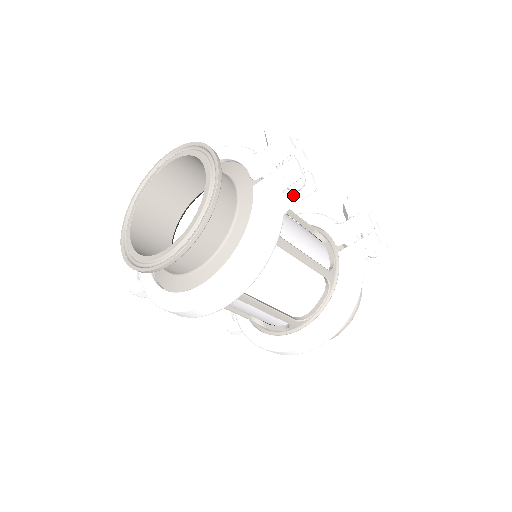
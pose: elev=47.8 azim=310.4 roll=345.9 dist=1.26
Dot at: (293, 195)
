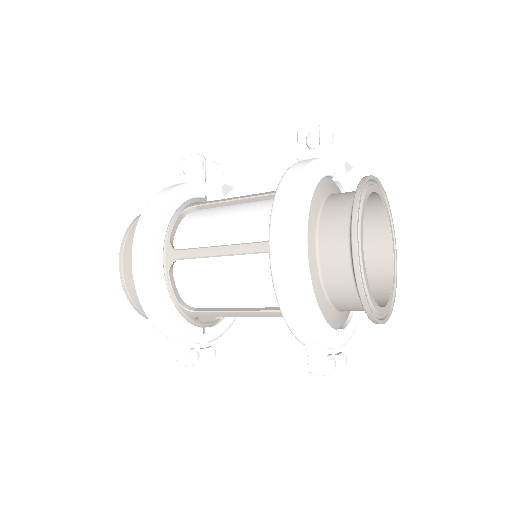
Dot at: (192, 172)
